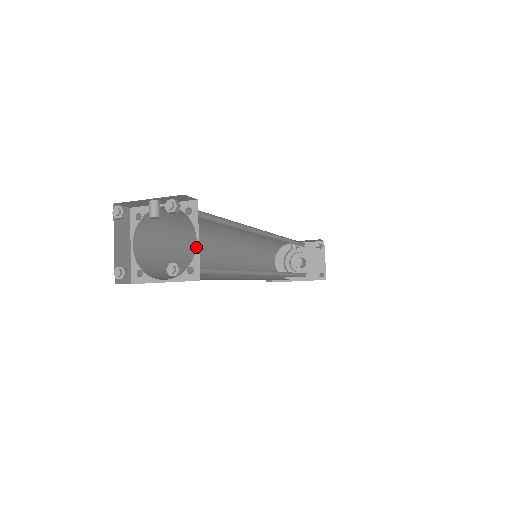
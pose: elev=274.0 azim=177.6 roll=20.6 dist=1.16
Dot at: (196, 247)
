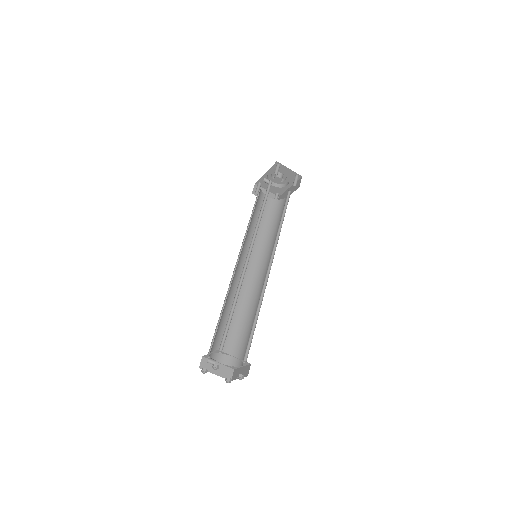
Dot at: (237, 358)
